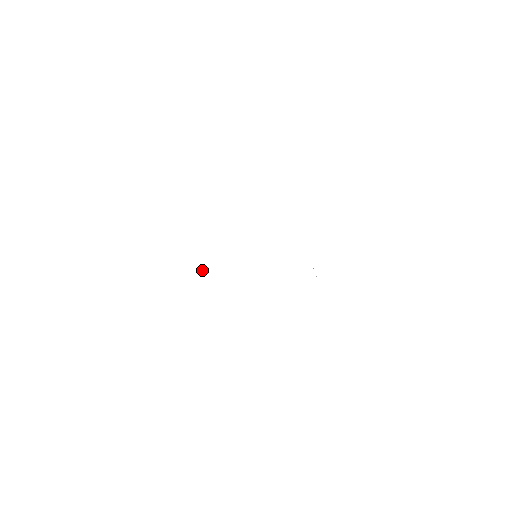
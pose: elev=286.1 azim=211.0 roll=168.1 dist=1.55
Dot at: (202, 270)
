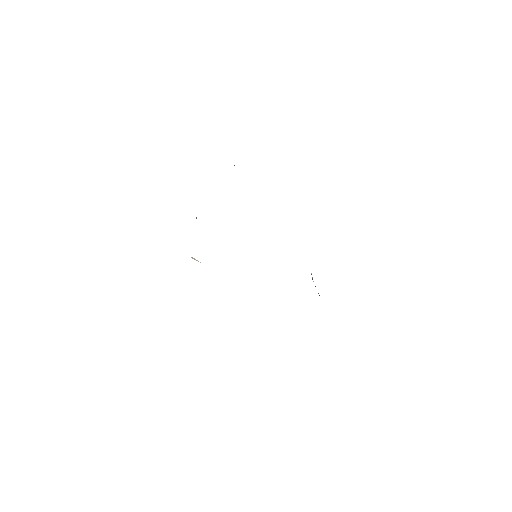
Dot at: (195, 259)
